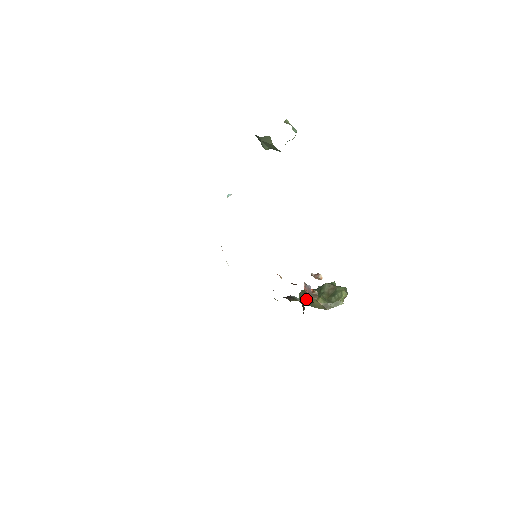
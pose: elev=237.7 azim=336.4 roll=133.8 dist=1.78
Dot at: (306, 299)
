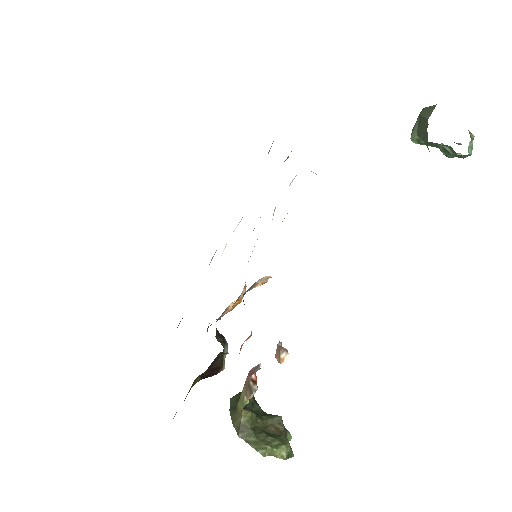
Dot at: (238, 401)
